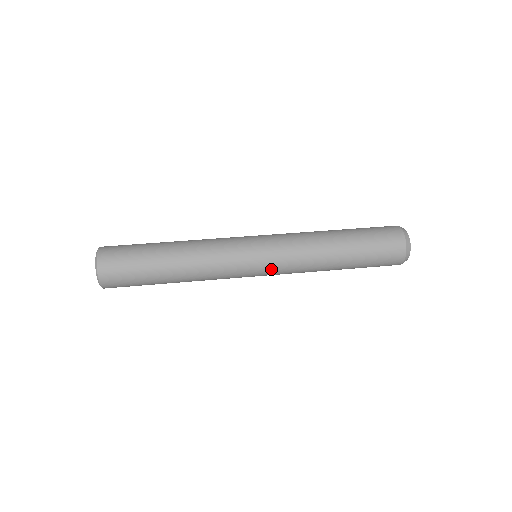
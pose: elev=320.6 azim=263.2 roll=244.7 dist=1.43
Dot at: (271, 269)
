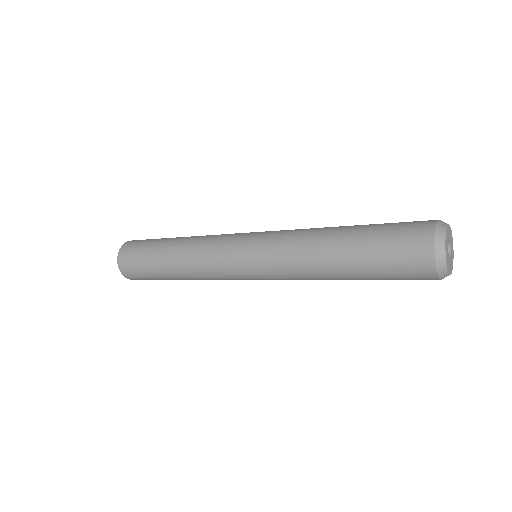
Dot at: (259, 270)
